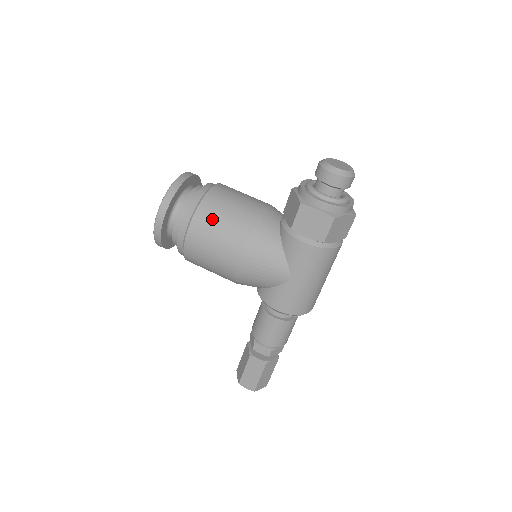
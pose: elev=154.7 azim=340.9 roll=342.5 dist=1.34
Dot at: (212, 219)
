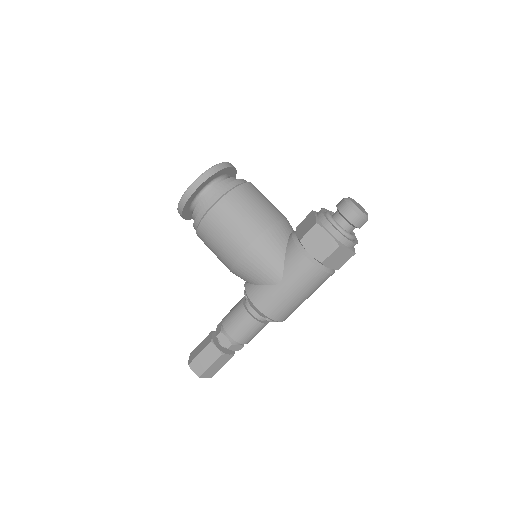
Dot at: (237, 206)
